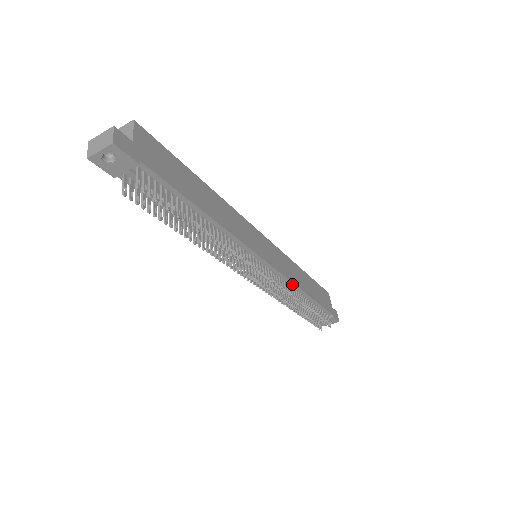
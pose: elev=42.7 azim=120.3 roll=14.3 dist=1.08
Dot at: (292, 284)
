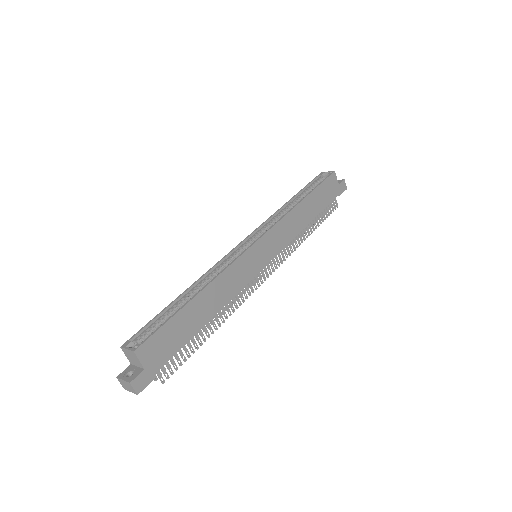
Dot at: (293, 238)
